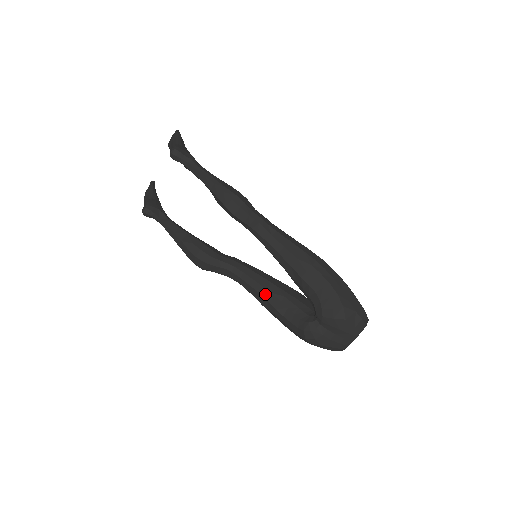
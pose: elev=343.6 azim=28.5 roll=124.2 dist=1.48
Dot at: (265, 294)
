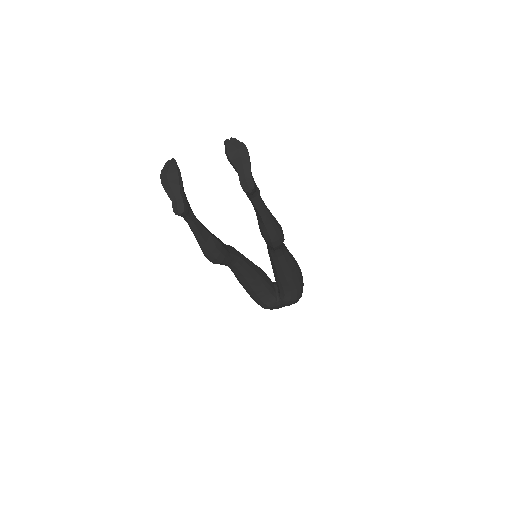
Dot at: (251, 281)
